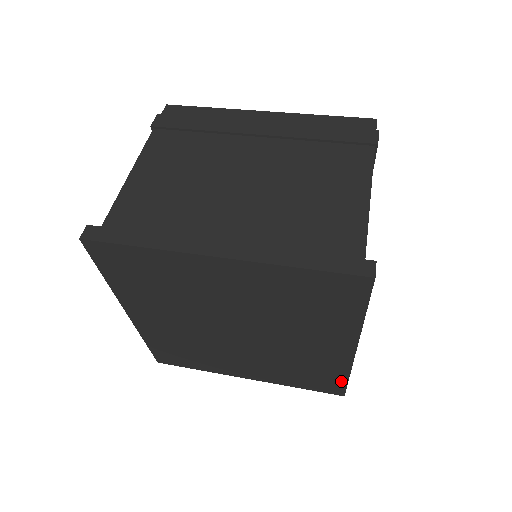
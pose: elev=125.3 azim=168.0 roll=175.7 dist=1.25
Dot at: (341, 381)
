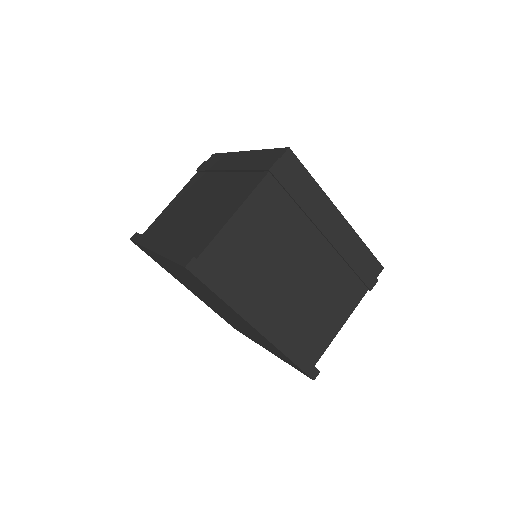
Dot at: (292, 362)
